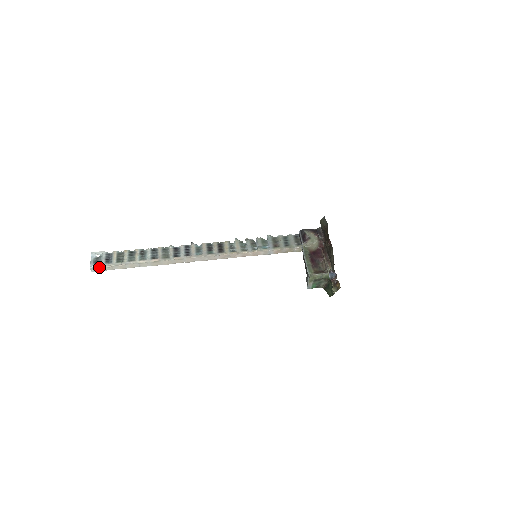
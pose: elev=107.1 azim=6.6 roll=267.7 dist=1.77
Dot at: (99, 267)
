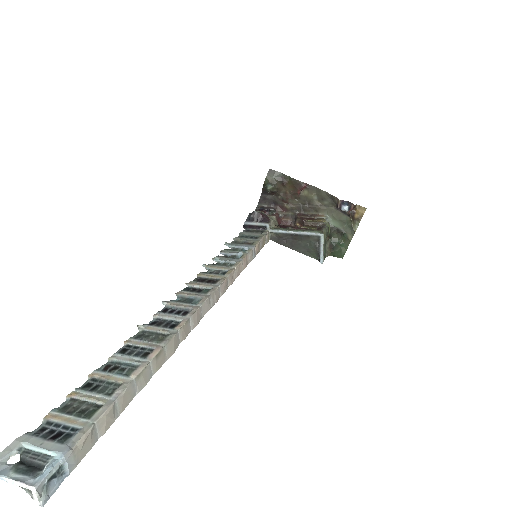
Dot at: (57, 467)
